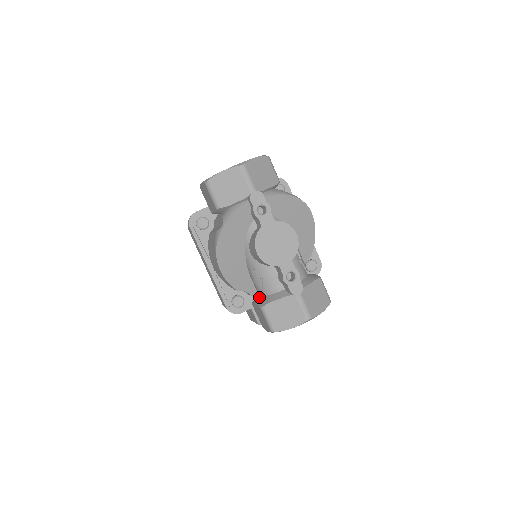
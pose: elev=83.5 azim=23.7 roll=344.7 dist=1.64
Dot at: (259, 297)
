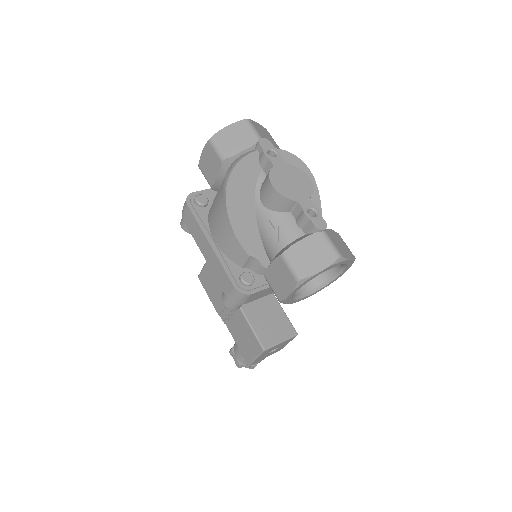
Dot at: (275, 256)
